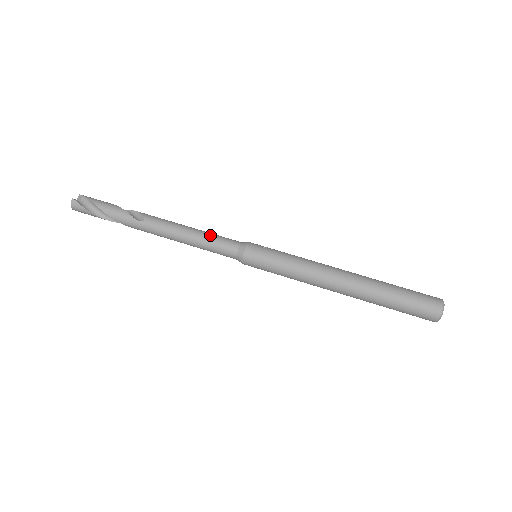
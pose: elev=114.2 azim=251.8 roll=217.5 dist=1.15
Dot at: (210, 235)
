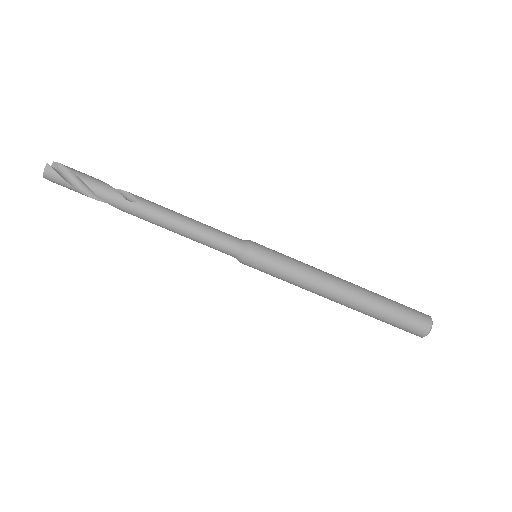
Dot at: (210, 227)
